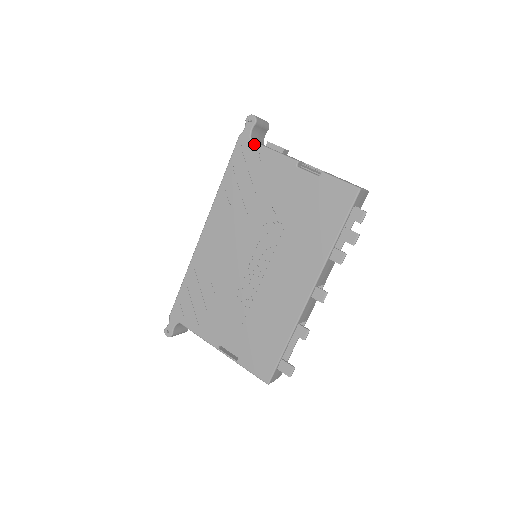
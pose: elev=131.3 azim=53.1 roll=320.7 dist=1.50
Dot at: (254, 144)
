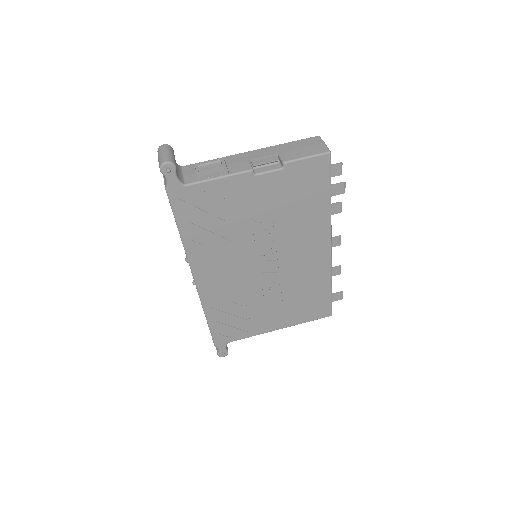
Dot at: (191, 186)
